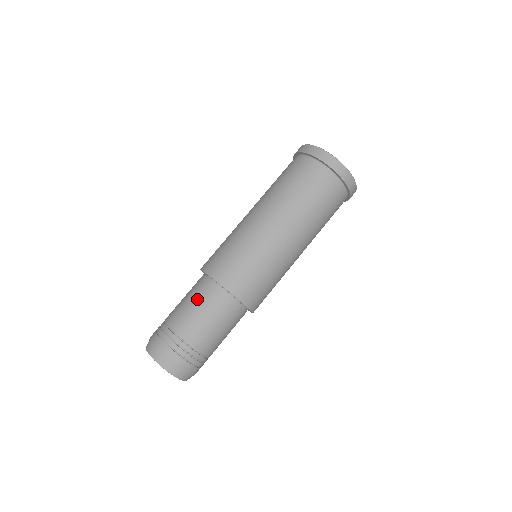
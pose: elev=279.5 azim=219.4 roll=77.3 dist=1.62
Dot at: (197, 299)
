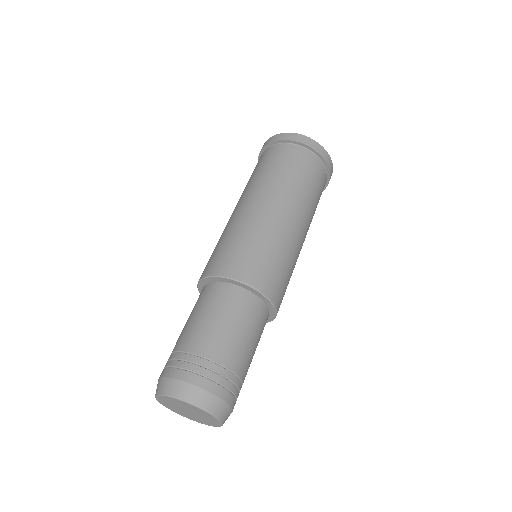
Dot at: (205, 307)
